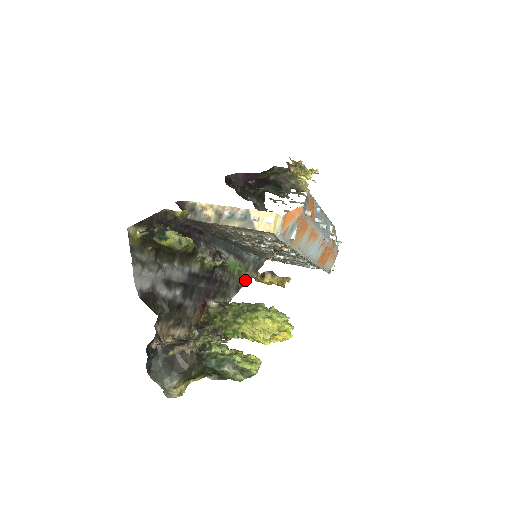
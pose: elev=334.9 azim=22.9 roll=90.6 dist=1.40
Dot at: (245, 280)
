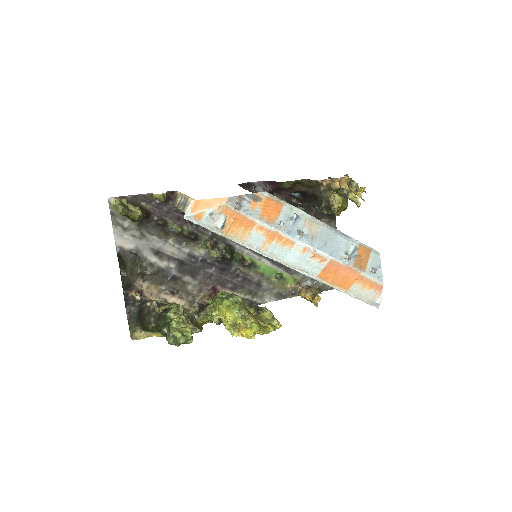
Dot at: (293, 291)
